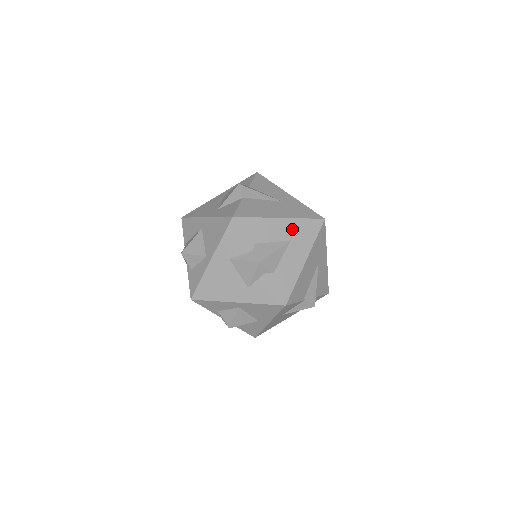
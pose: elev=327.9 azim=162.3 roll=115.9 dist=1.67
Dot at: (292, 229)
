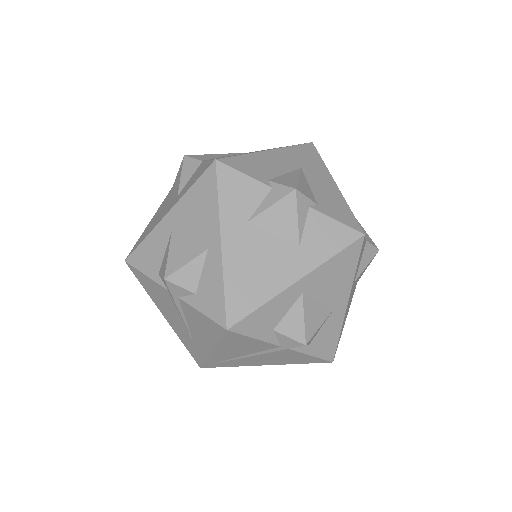
Dot at: (291, 157)
